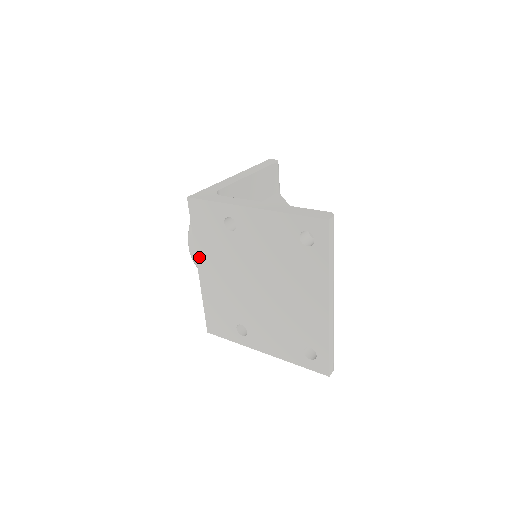
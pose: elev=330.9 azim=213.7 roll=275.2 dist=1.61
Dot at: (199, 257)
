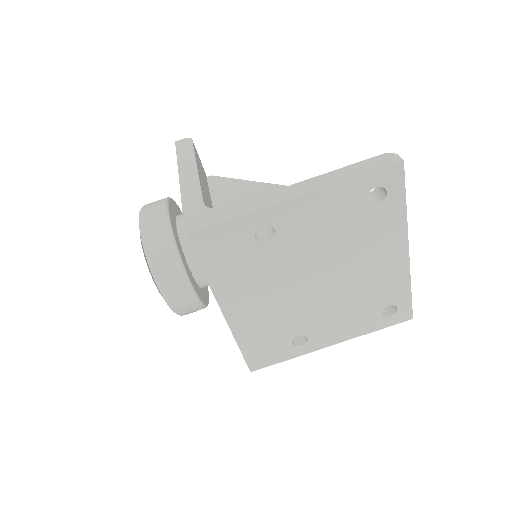
Dot at: (221, 298)
